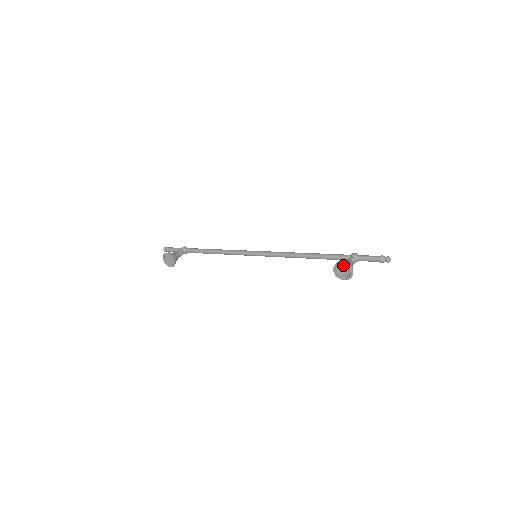
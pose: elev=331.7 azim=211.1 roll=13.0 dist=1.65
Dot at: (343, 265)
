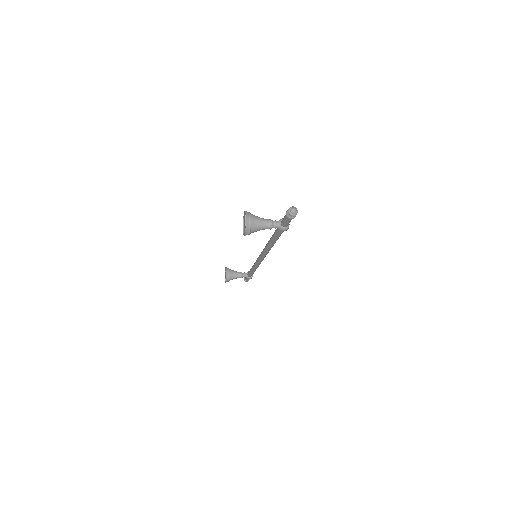
Dot at: (244, 215)
